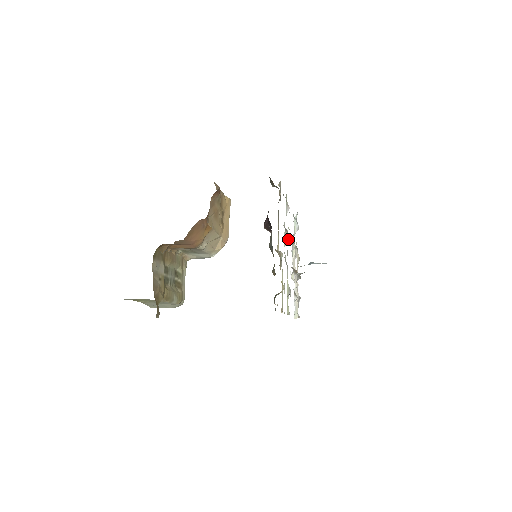
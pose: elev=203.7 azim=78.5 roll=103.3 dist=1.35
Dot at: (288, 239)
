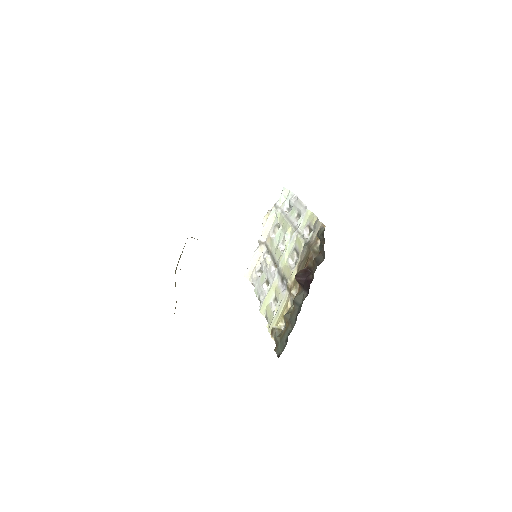
Dot at: (295, 261)
